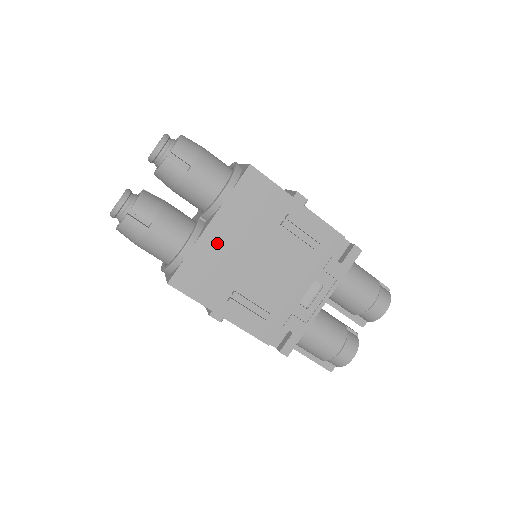
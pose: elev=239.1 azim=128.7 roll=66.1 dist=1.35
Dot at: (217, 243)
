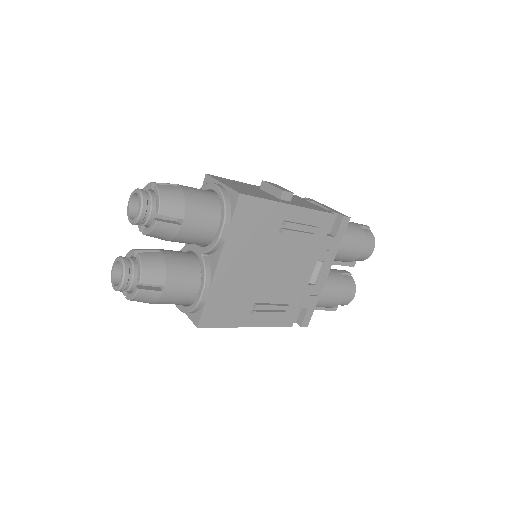
Dot at: (229, 275)
